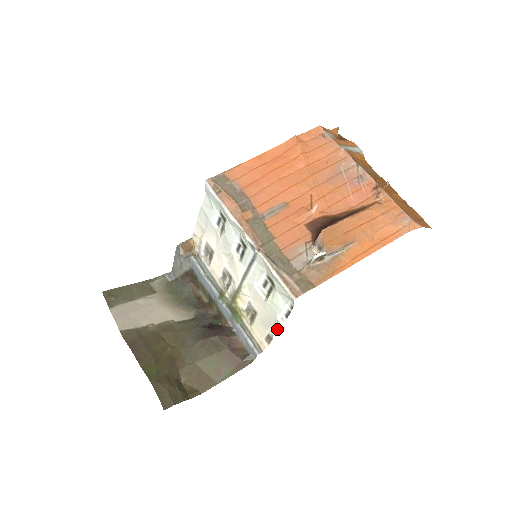
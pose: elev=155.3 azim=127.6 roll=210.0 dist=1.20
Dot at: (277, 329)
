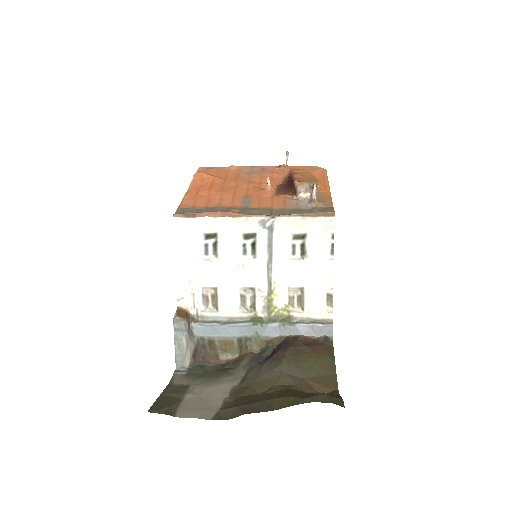
Dot at: (333, 275)
